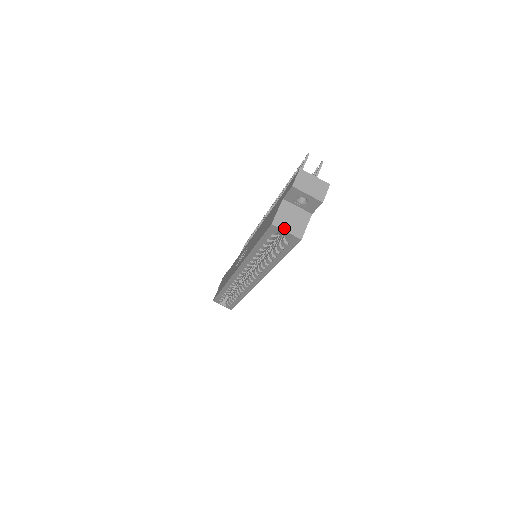
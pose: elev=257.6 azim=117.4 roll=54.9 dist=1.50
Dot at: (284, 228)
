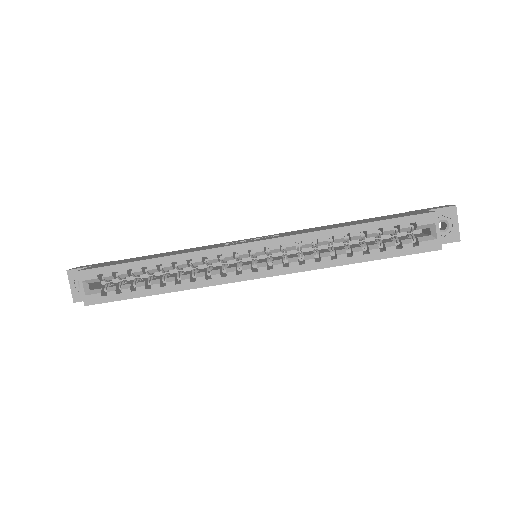
Dot at: (438, 226)
